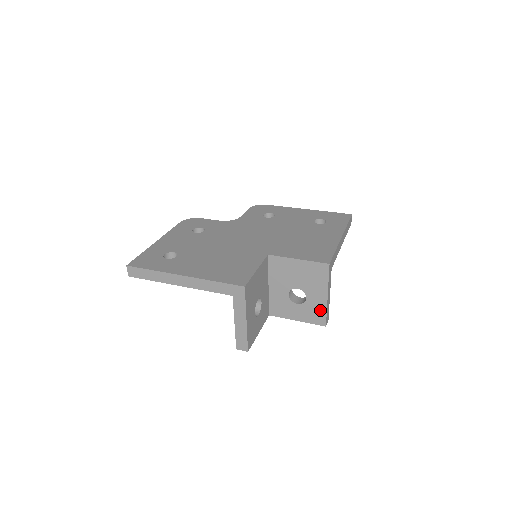
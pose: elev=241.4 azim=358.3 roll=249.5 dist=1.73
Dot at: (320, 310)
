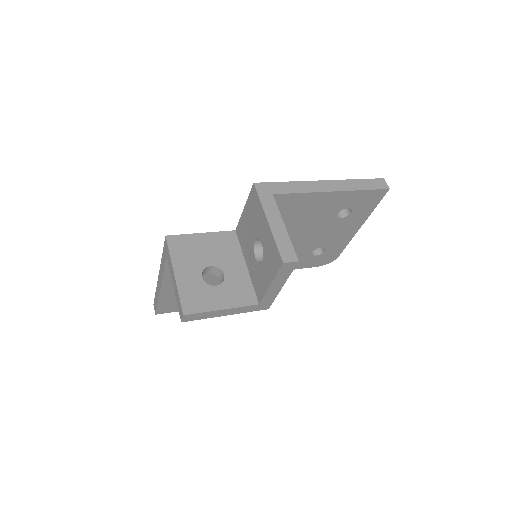
Dot at: (272, 246)
